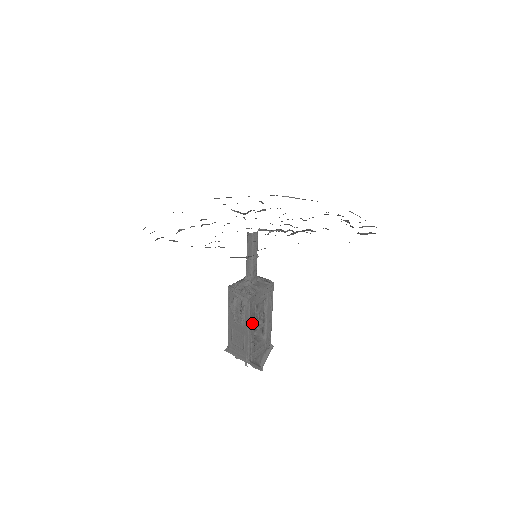
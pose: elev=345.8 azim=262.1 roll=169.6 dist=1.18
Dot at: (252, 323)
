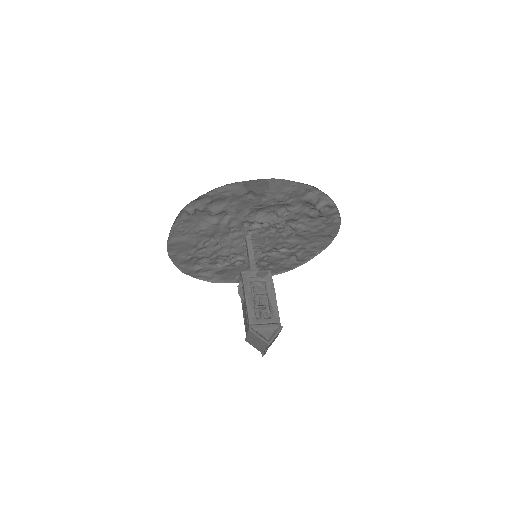
Dot at: (249, 295)
